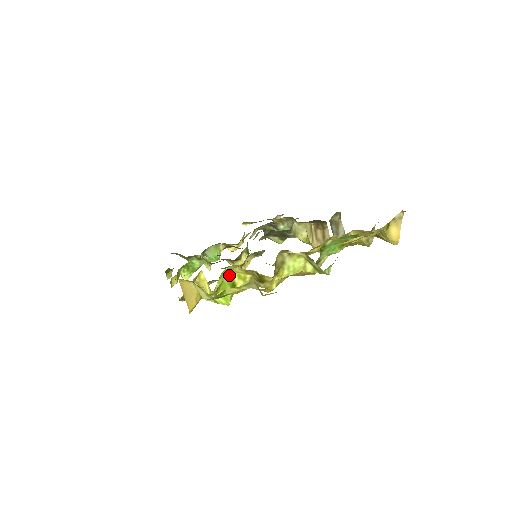
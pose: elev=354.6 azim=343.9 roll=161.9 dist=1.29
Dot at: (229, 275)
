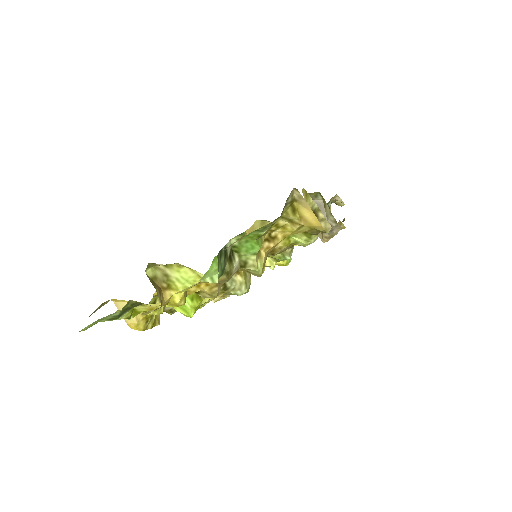
Dot at: occluded
